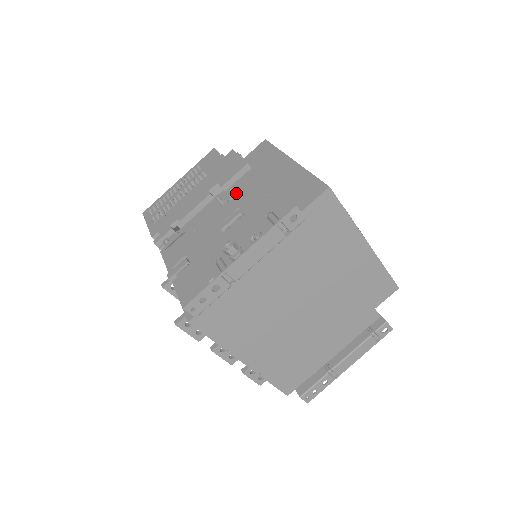
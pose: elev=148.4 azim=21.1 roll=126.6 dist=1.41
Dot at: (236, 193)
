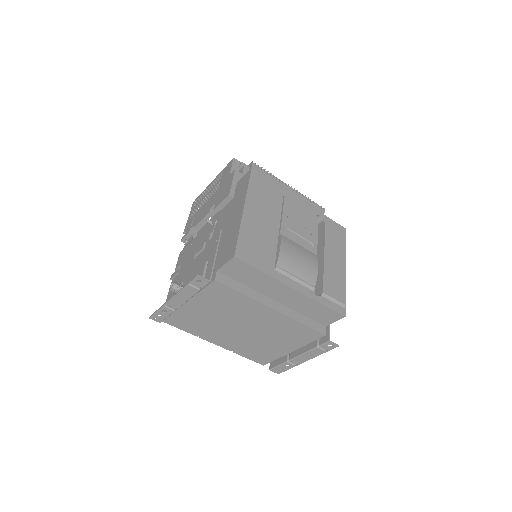
Dot at: (218, 220)
